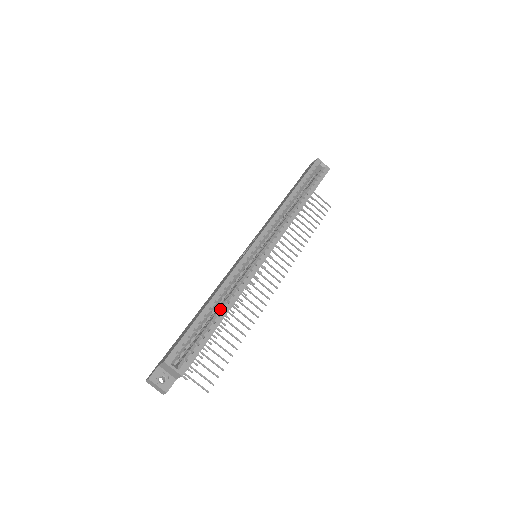
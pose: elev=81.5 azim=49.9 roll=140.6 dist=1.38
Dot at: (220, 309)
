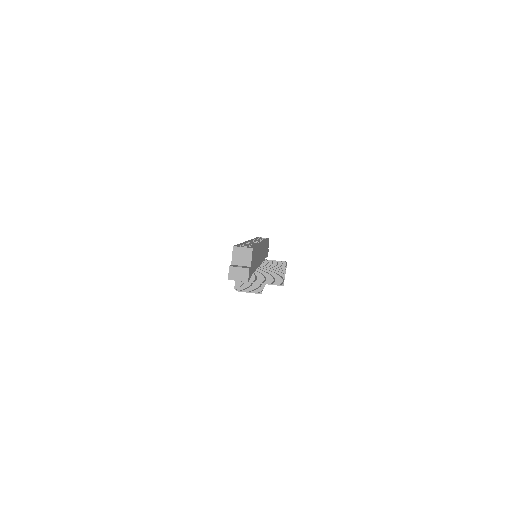
Dot at: occluded
